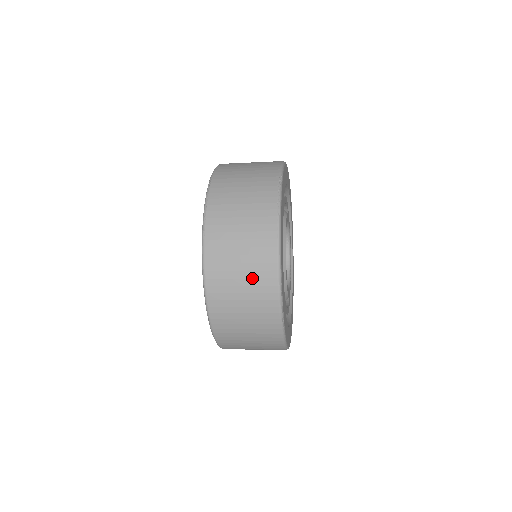
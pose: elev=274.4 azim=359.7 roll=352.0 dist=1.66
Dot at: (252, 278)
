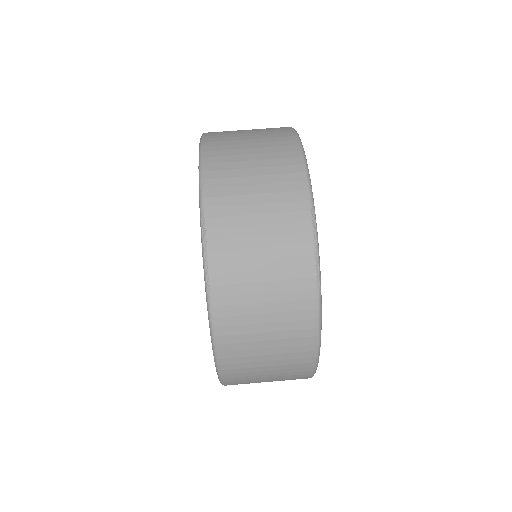
Dot at: (282, 359)
